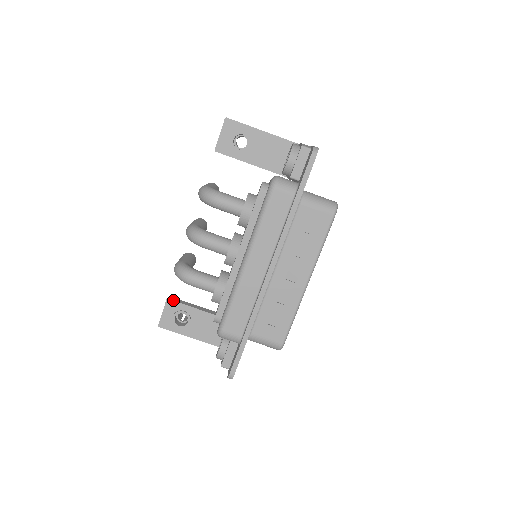
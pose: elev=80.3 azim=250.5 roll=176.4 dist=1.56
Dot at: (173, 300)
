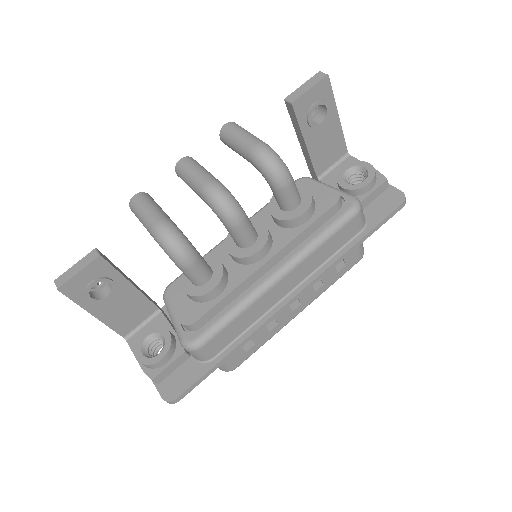
Dot at: (107, 260)
